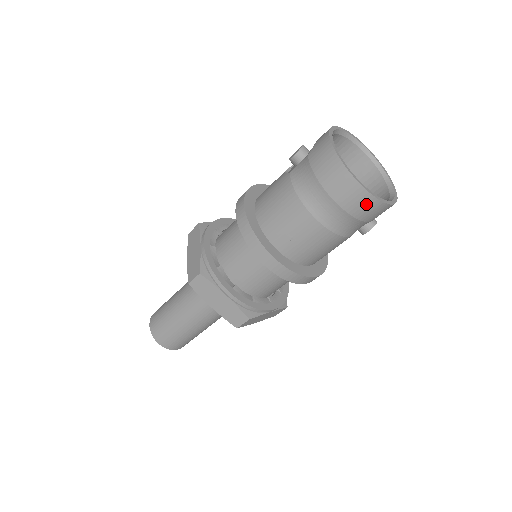
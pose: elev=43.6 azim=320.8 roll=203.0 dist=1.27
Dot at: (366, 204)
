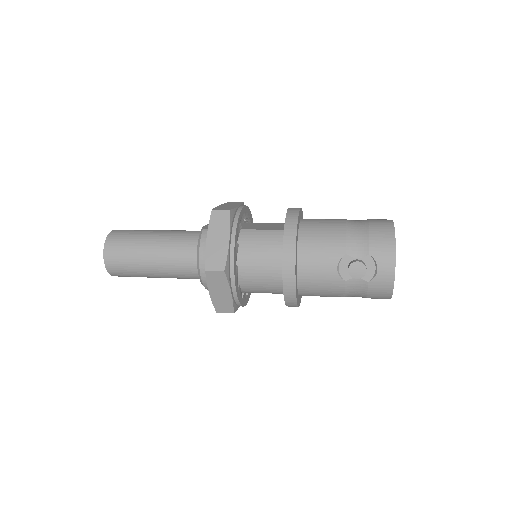
Dot at: occluded
